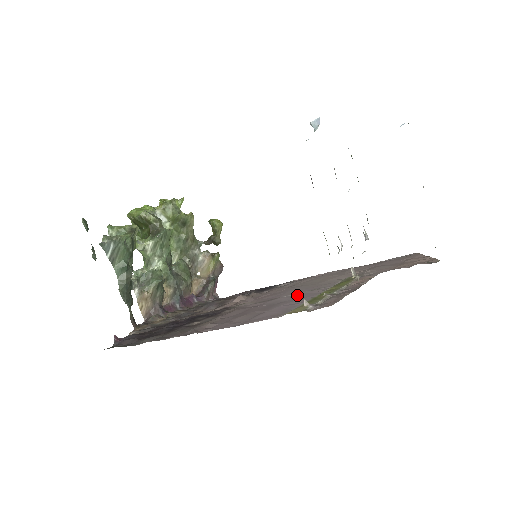
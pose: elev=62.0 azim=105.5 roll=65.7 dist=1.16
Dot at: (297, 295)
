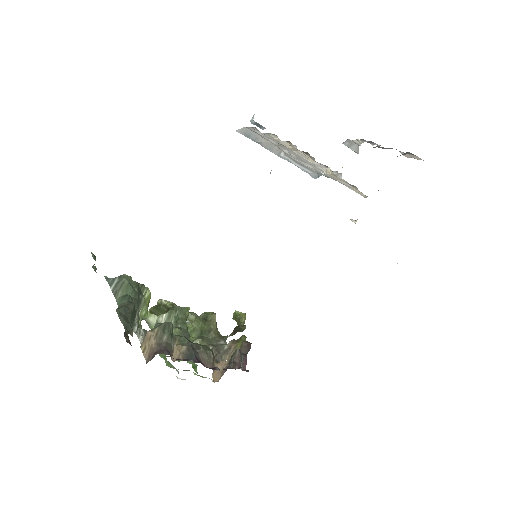
Dot at: occluded
